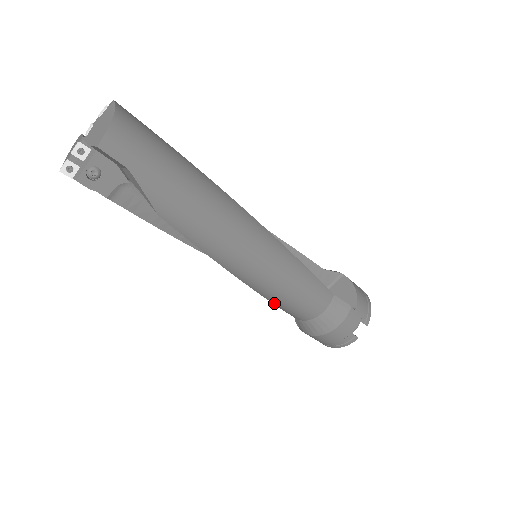
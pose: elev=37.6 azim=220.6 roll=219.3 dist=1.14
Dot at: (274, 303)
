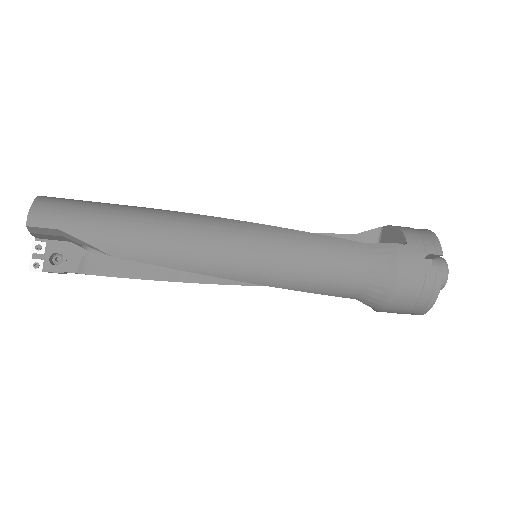
Dot at: (307, 291)
